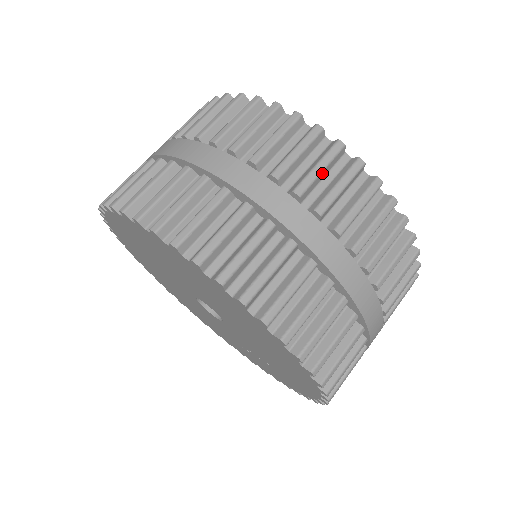
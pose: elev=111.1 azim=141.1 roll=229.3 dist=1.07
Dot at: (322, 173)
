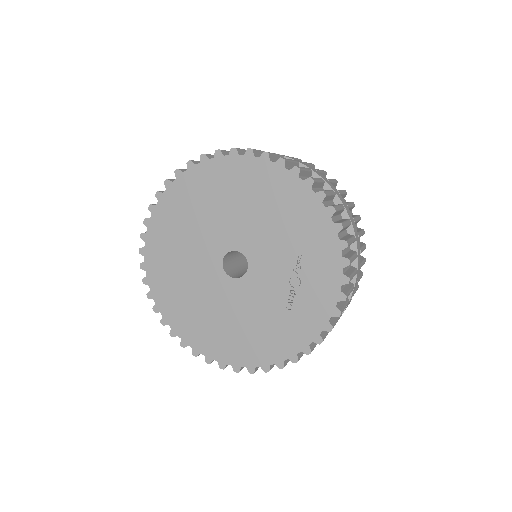
Dot at: occluded
